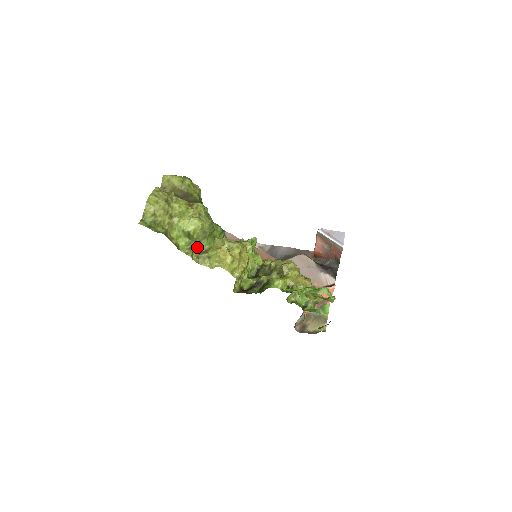
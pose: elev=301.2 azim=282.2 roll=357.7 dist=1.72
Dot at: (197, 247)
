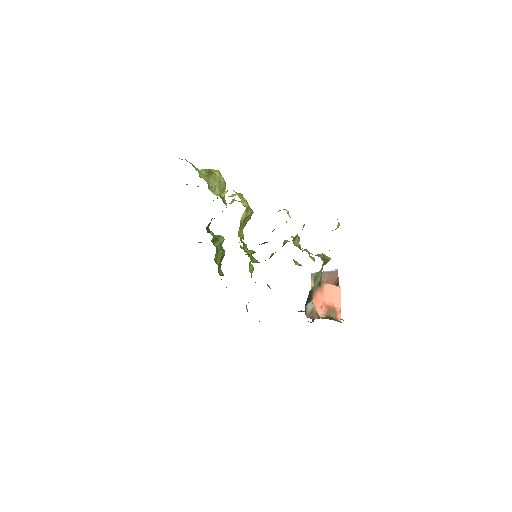
Dot at: (211, 191)
